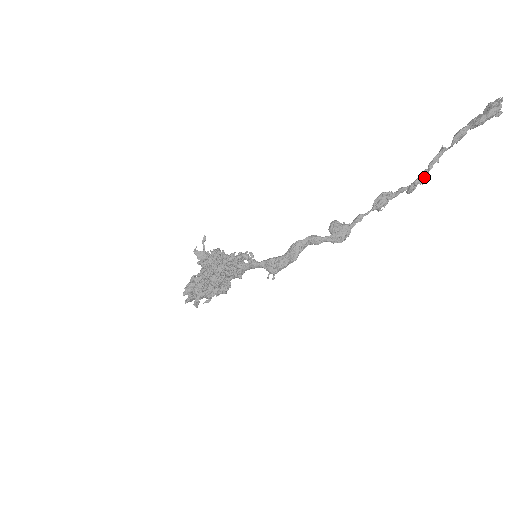
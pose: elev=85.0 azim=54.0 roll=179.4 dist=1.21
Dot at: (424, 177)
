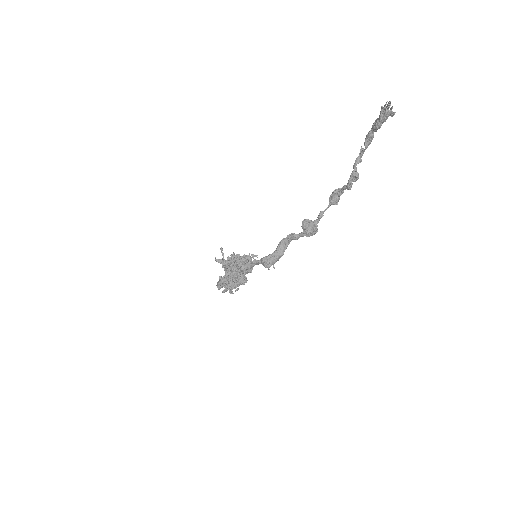
Dot at: (354, 177)
